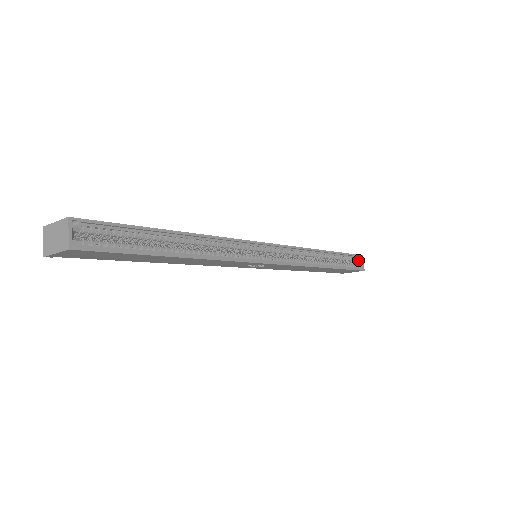
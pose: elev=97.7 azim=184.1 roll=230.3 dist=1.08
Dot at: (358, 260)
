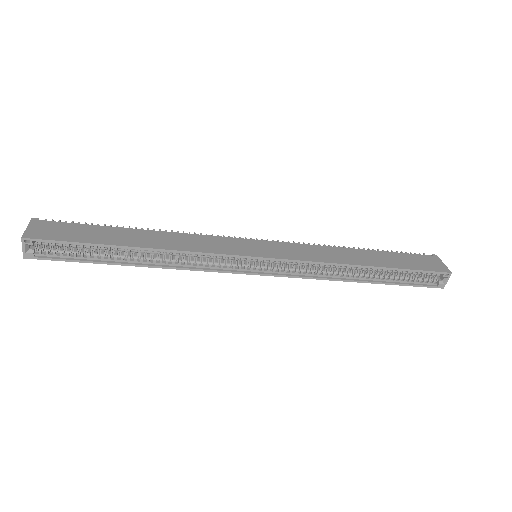
Dot at: (440, 275)
